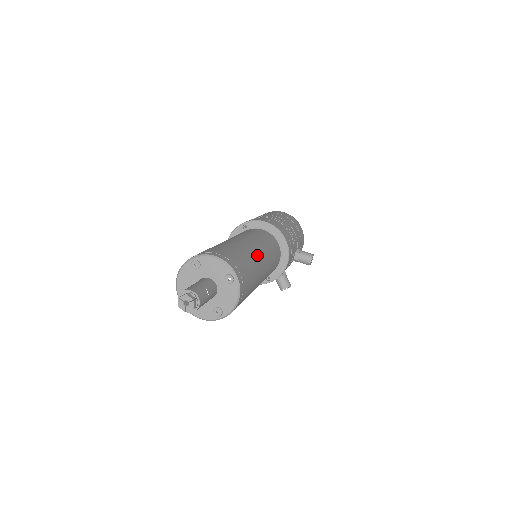
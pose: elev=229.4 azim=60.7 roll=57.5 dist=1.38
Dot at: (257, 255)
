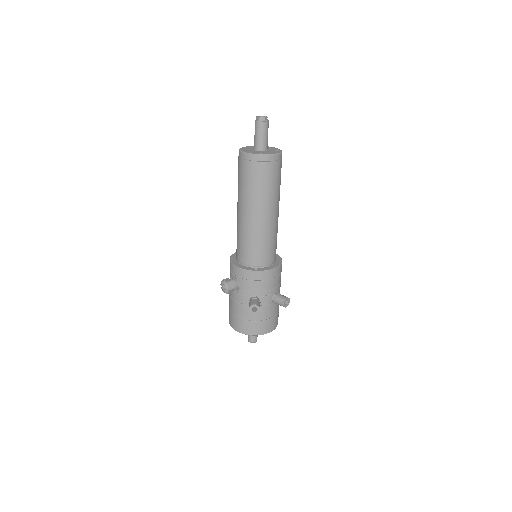
Dot at: occluded
